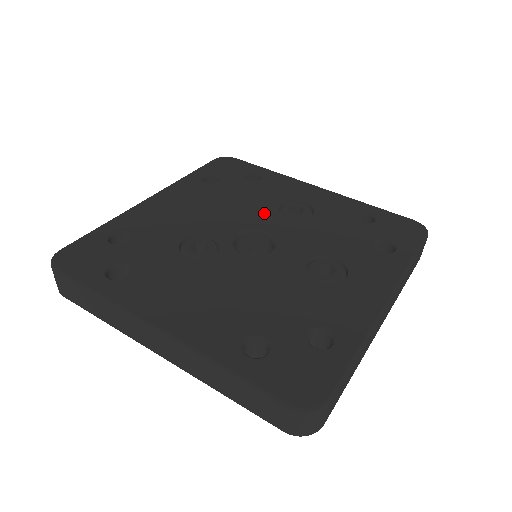
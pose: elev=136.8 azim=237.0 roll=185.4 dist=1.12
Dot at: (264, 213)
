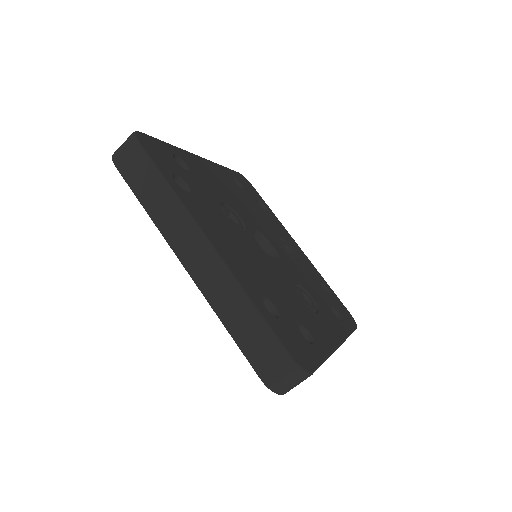
Dot at: (271, 233)
